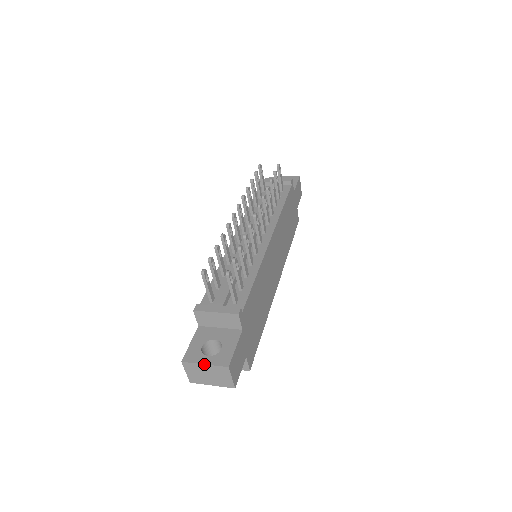
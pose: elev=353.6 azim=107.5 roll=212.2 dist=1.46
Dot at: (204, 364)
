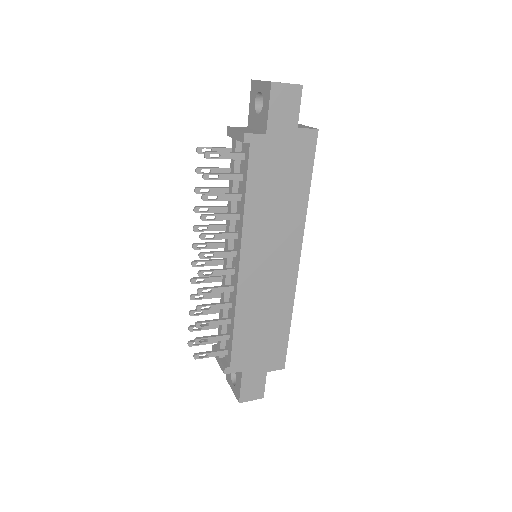
Dot at: (232, 390)
